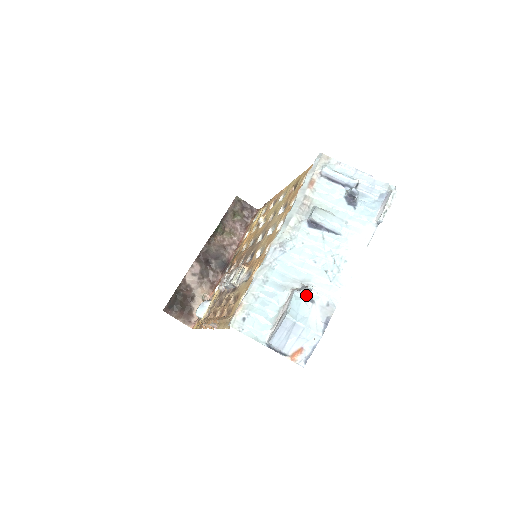
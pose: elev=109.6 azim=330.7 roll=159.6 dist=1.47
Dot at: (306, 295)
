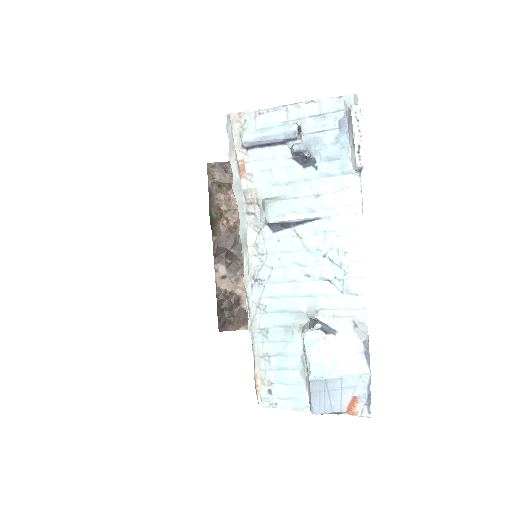
Dot at: (322, 327)
